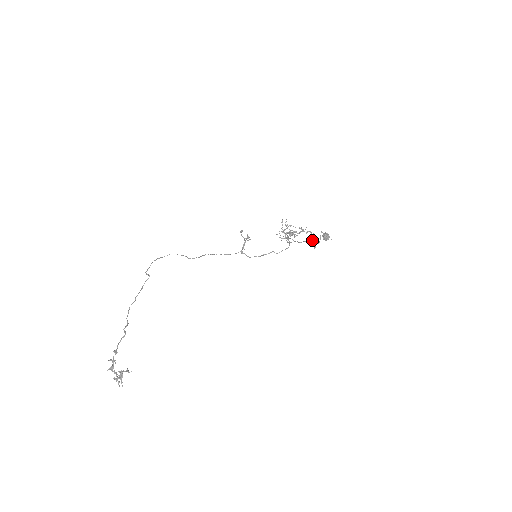
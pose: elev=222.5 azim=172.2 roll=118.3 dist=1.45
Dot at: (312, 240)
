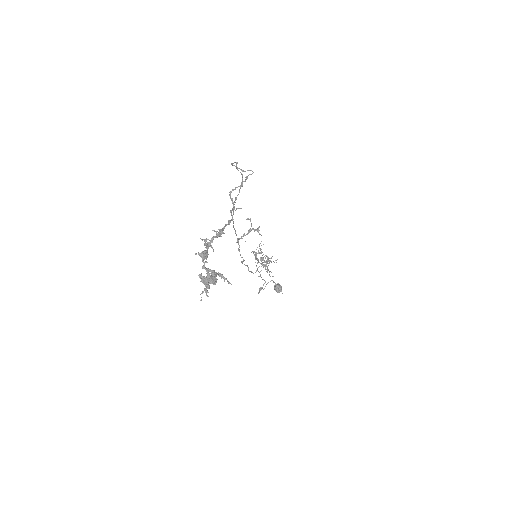
Dot at: occluded
